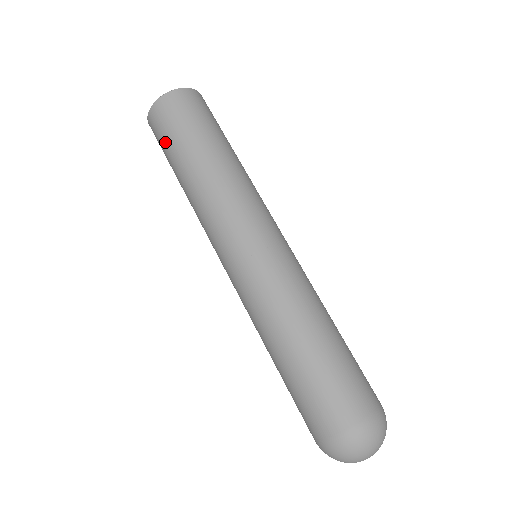
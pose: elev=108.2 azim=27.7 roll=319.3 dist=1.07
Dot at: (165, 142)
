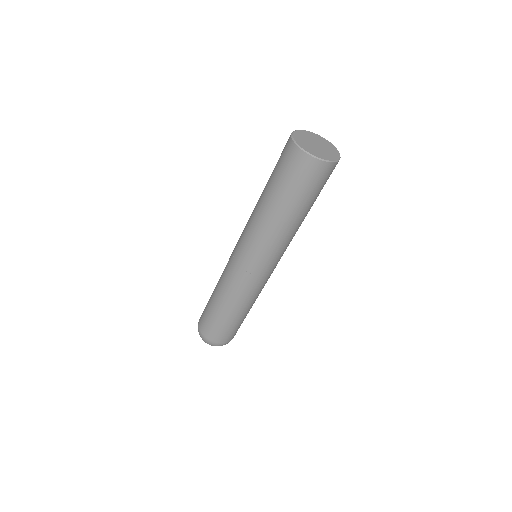
Dot at: (300, 188)
